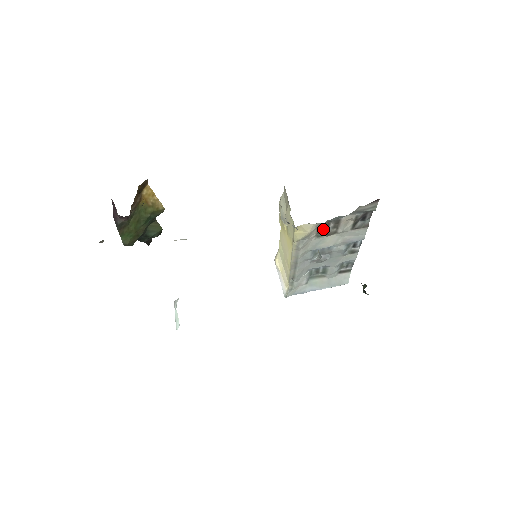
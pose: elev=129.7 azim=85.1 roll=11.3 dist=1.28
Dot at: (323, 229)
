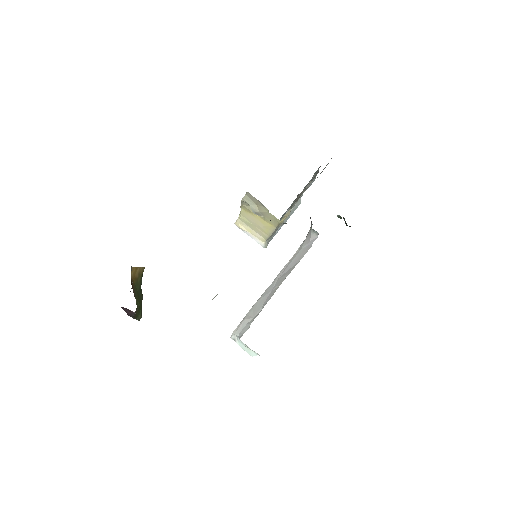
Dot at: occluded
